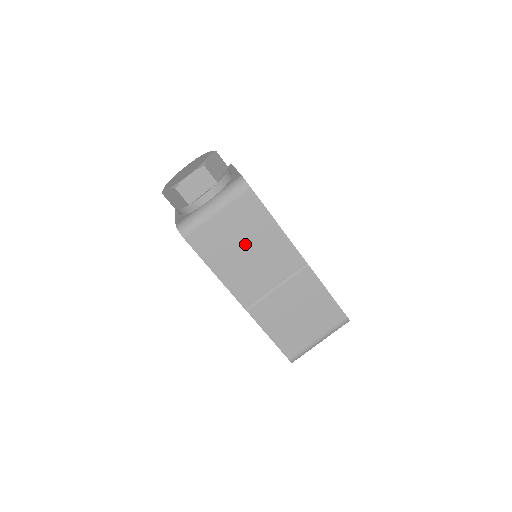
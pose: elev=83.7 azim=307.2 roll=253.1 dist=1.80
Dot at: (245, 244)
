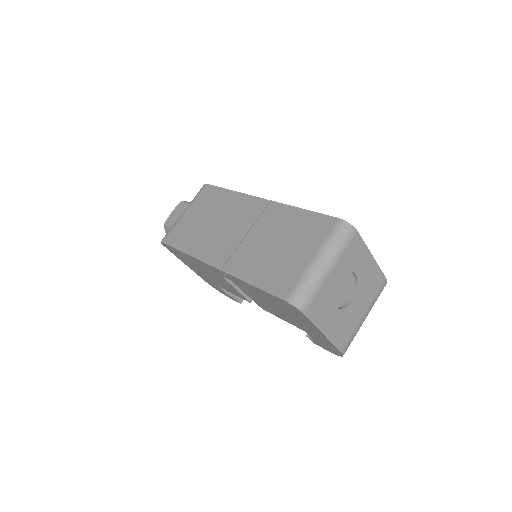
Dot at: (209, 219)
